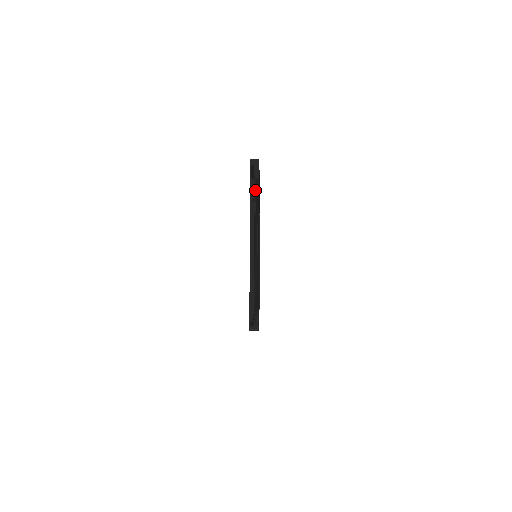
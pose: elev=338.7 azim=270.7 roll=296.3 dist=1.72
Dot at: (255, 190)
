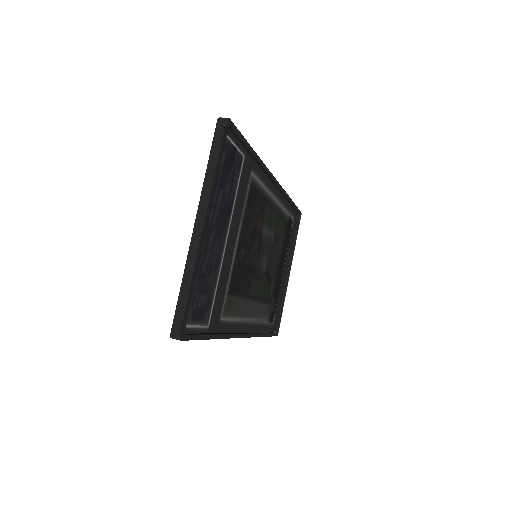
Dot at: (215, 157)
